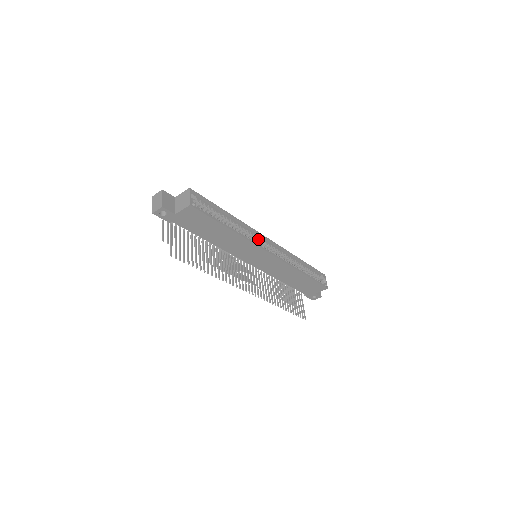
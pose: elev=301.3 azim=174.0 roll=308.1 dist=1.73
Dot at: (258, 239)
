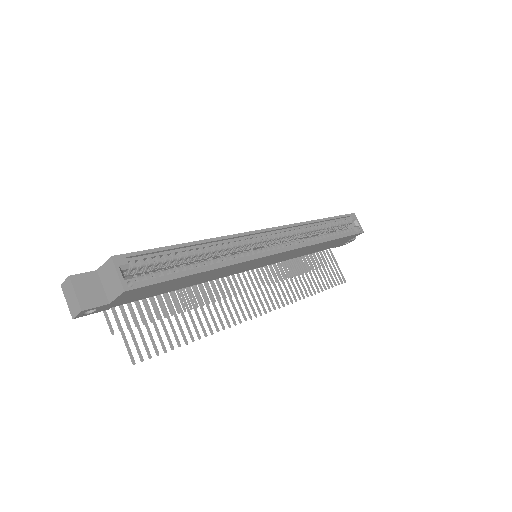
Dot at: (251, 241)
